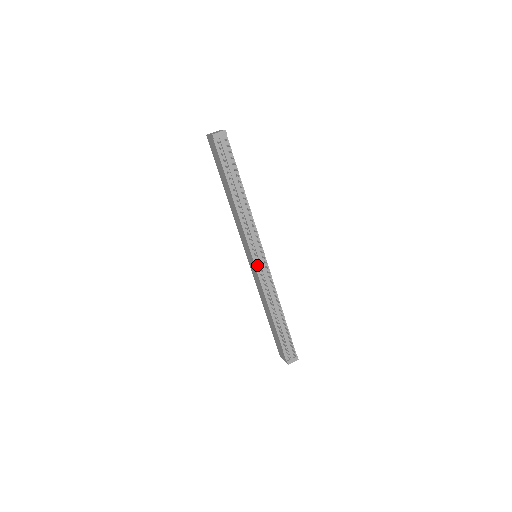
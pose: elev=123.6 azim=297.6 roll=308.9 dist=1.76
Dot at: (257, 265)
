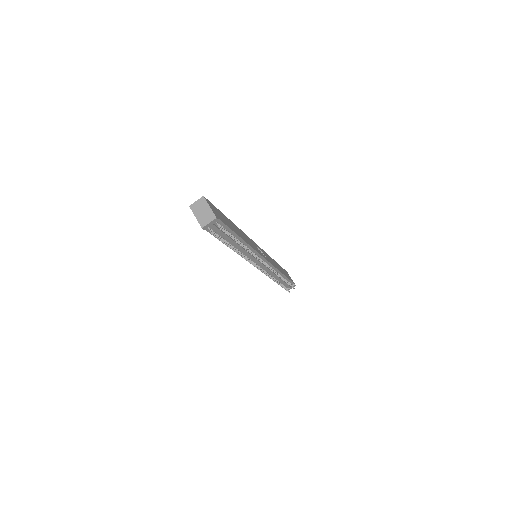
Dot at: occluded
